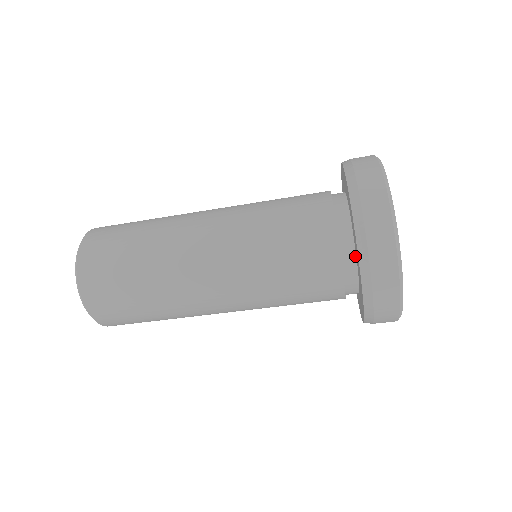
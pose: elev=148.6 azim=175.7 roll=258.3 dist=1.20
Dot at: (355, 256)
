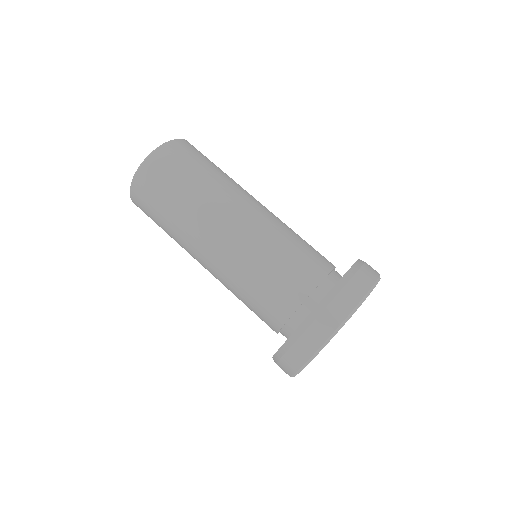
Dot at: (289, 336)
